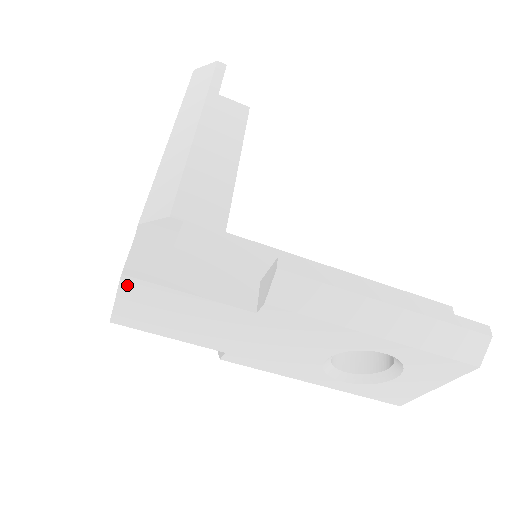
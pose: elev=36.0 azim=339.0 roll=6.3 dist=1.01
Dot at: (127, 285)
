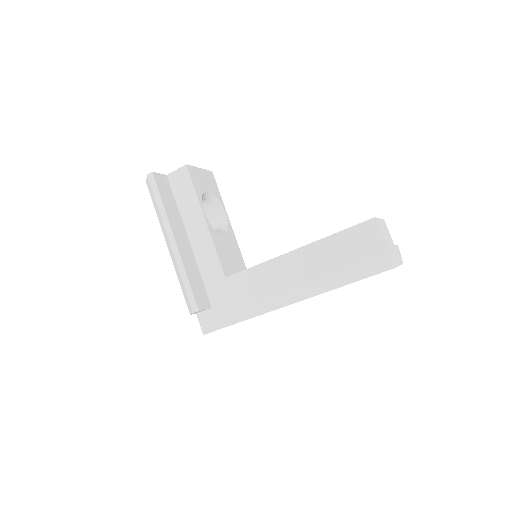
Dot at: occluded
